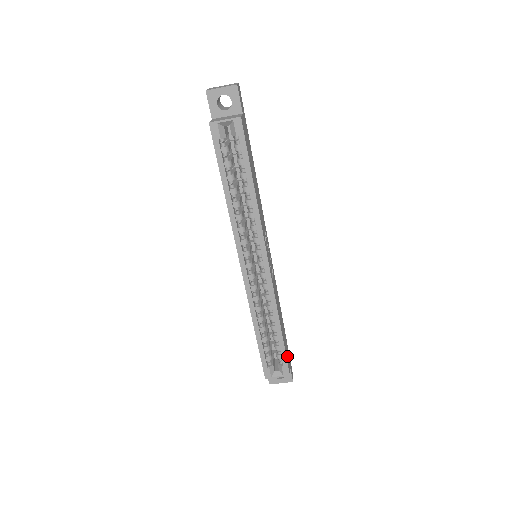
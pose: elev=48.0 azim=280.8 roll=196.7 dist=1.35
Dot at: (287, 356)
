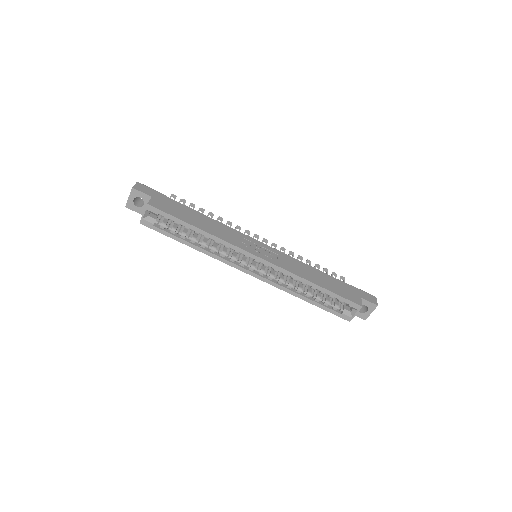
Dot at: (348, 295)
